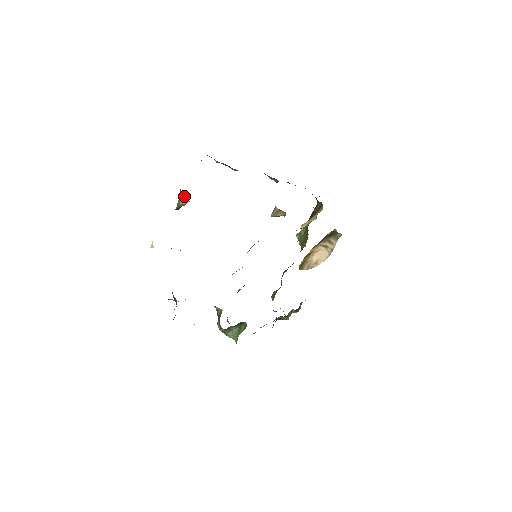
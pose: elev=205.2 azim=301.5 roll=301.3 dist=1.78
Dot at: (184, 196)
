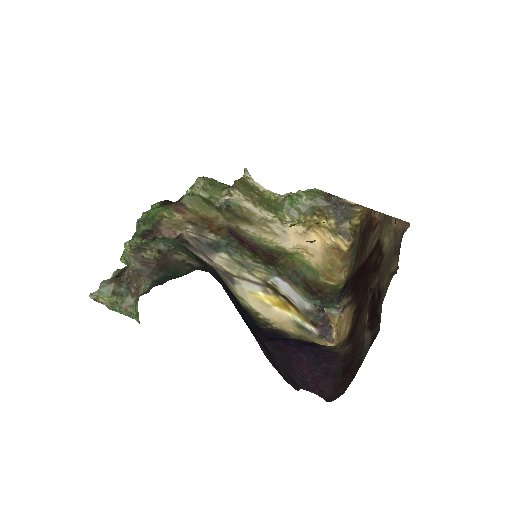
Dot at: occluded
